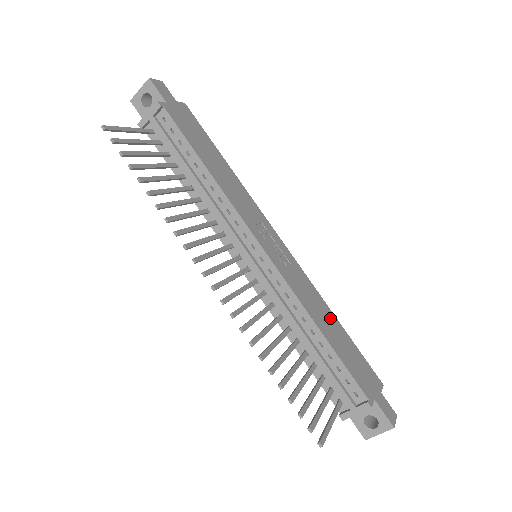
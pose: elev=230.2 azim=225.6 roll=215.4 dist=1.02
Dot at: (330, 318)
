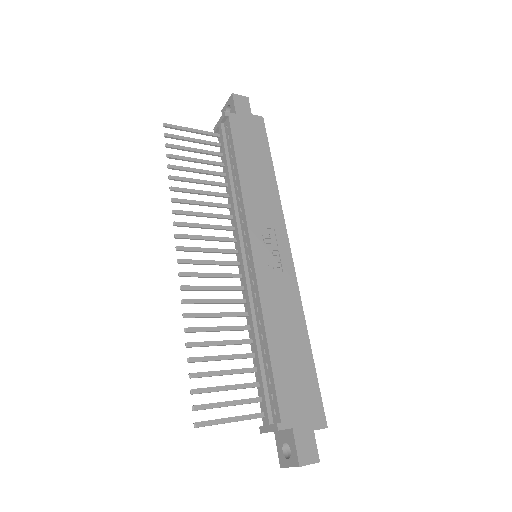
Dot at: (297, 336)
